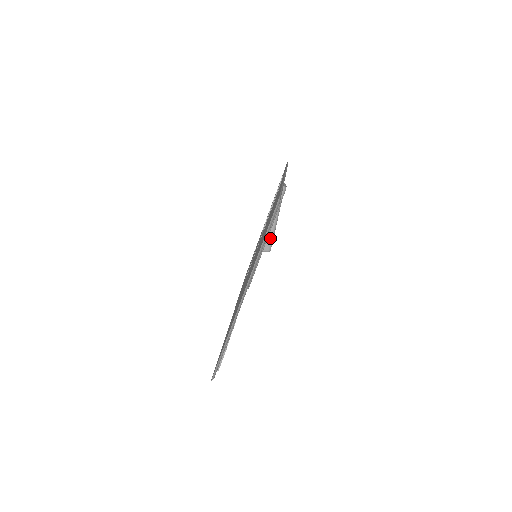
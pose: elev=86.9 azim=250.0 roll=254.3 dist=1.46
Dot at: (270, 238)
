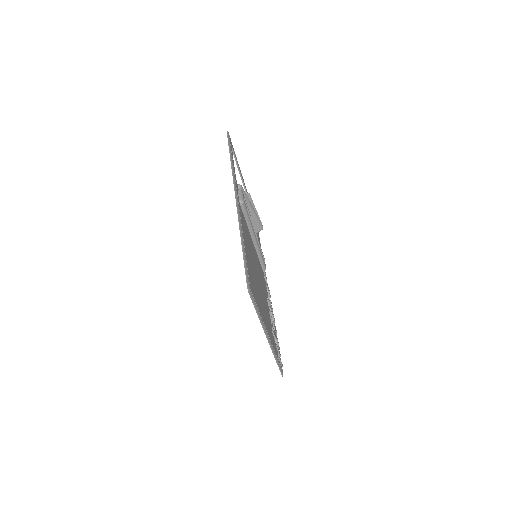
Dot at: (257, 222)
